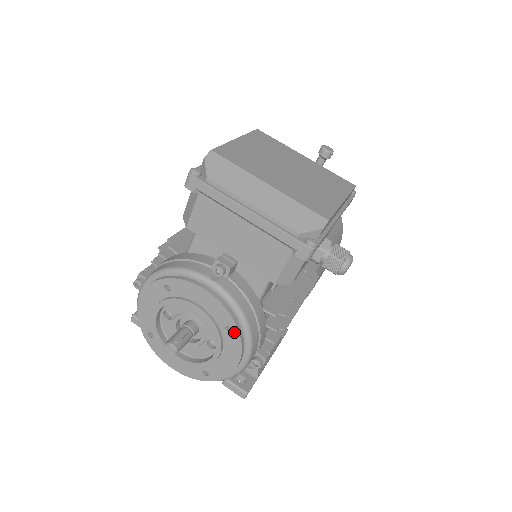
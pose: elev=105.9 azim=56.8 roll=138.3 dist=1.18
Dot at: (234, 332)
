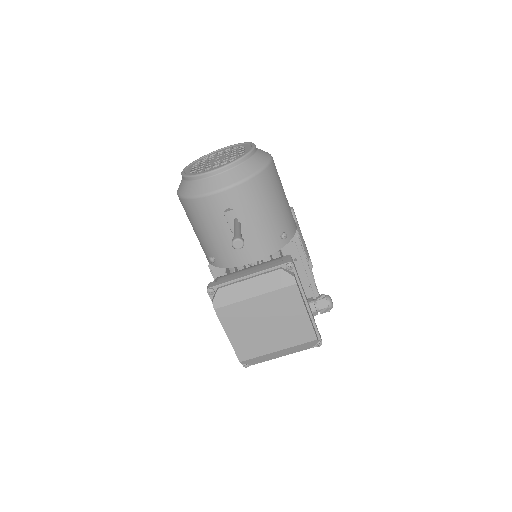
Dot at: occluded
